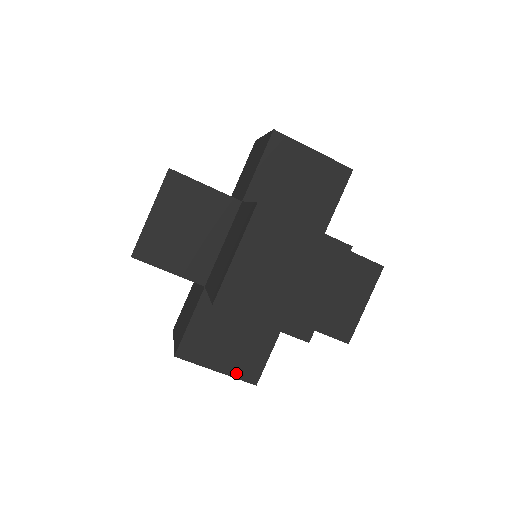
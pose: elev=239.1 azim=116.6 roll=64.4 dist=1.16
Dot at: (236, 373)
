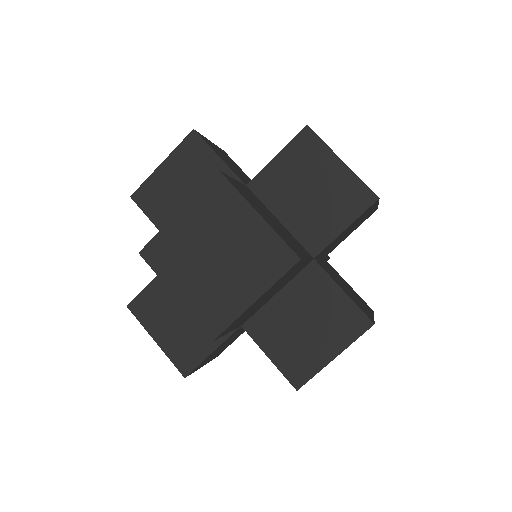
Dot at: (172, 354)
